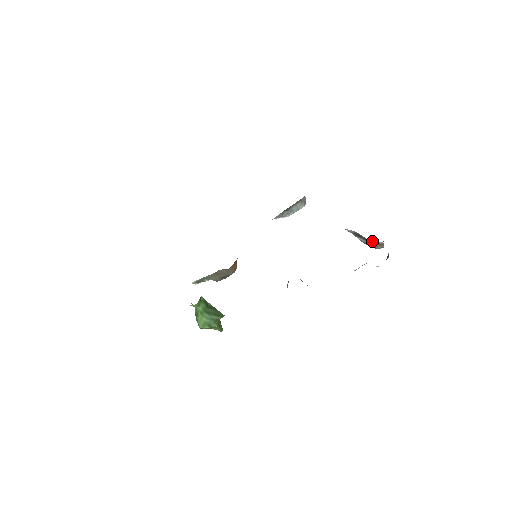
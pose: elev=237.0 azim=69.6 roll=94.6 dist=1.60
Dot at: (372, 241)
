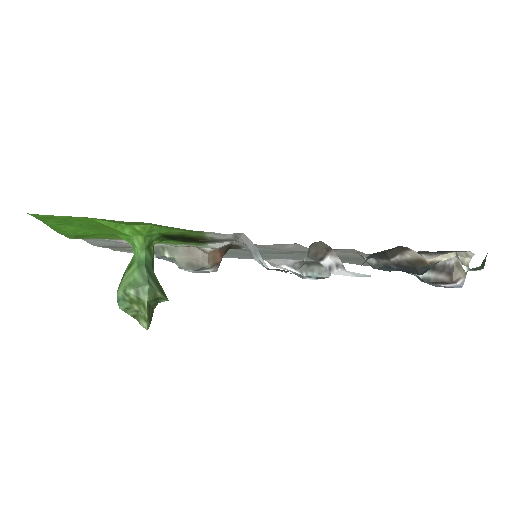
Dot at: (449, 263)
